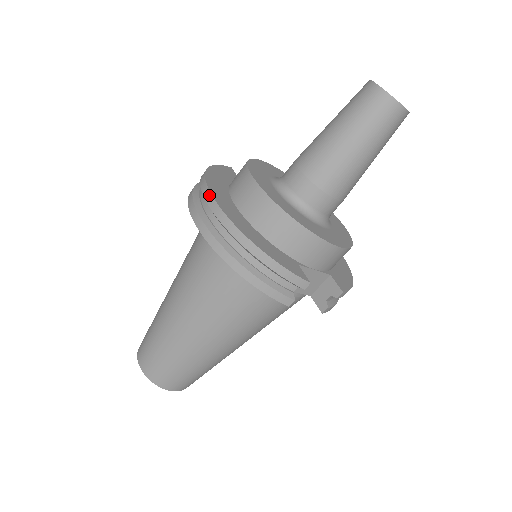
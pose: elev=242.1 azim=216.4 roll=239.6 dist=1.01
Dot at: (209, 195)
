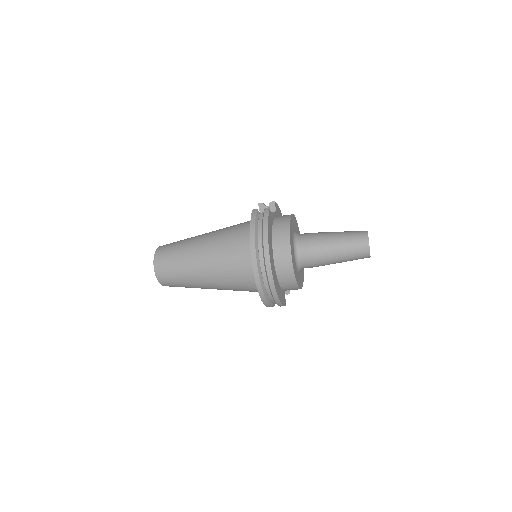
Dot at: (270, 270)
